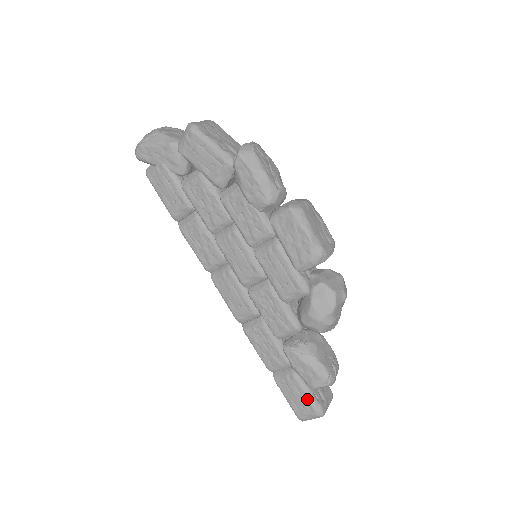
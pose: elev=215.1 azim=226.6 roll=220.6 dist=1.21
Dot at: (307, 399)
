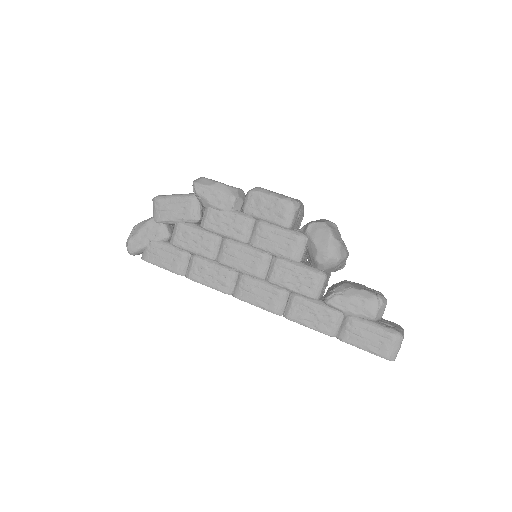
Dot at: (377, 331)
